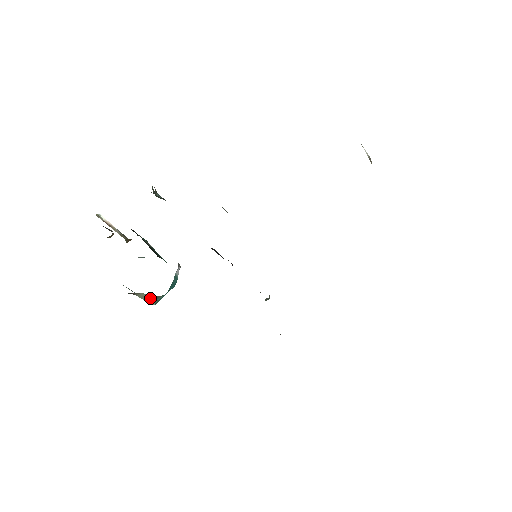
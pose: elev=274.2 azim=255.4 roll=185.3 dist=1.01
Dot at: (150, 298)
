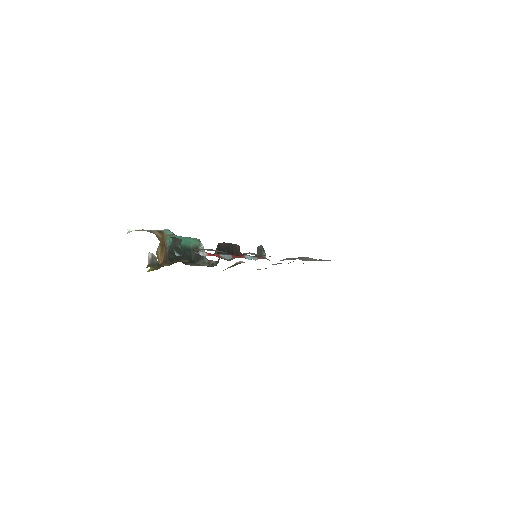
Dot at: occluded
